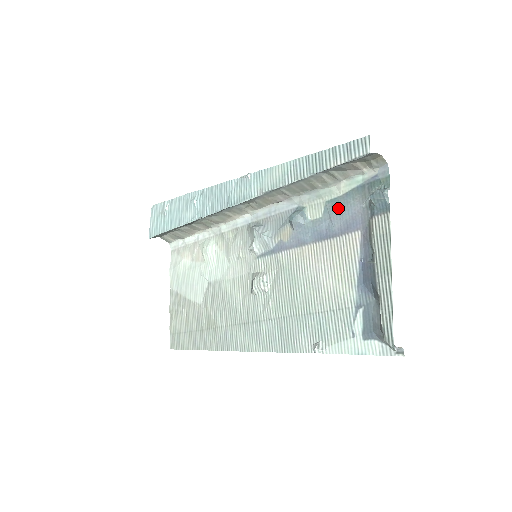
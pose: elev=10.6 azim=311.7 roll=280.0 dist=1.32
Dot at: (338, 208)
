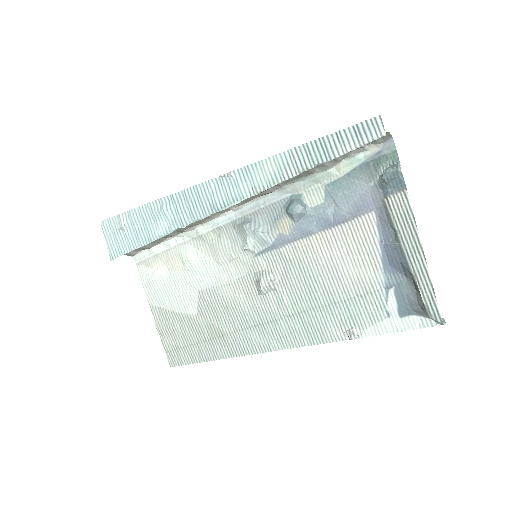
Dot at: (342, 191)
